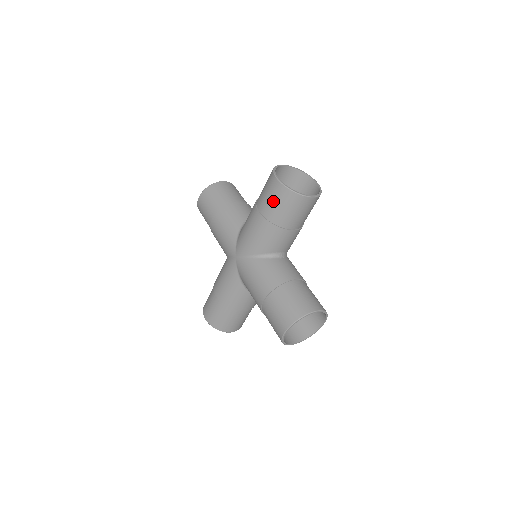
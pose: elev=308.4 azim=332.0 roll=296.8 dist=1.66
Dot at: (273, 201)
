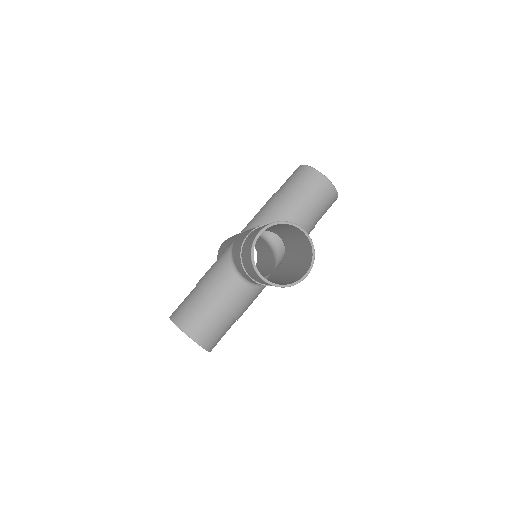
Dot at: (290, 179)
